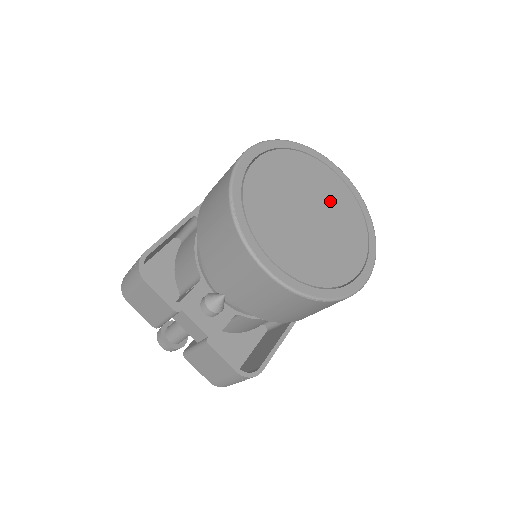
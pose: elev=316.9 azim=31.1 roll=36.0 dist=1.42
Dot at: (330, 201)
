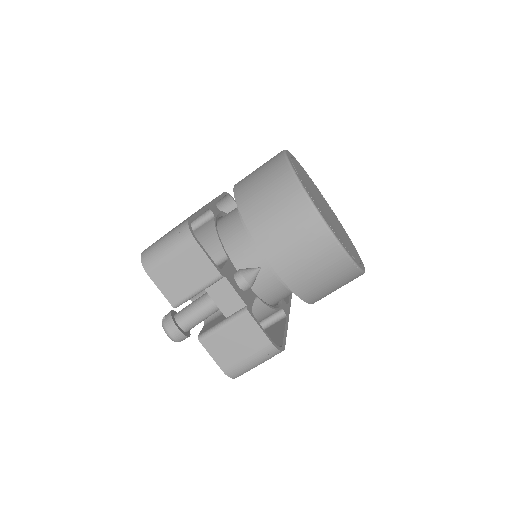
Dot at: occluded
